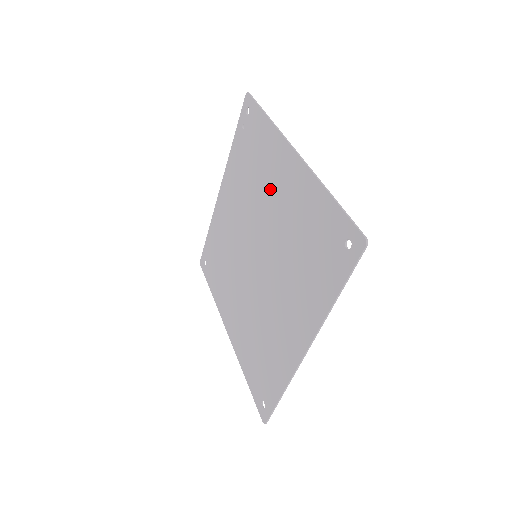
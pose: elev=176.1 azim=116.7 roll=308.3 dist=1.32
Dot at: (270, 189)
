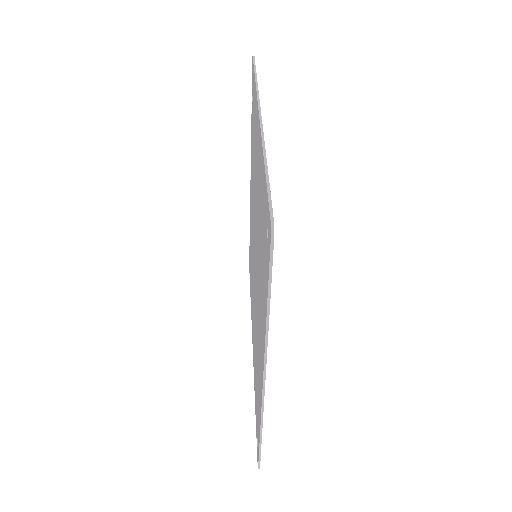
Dot at: (256, 170)
